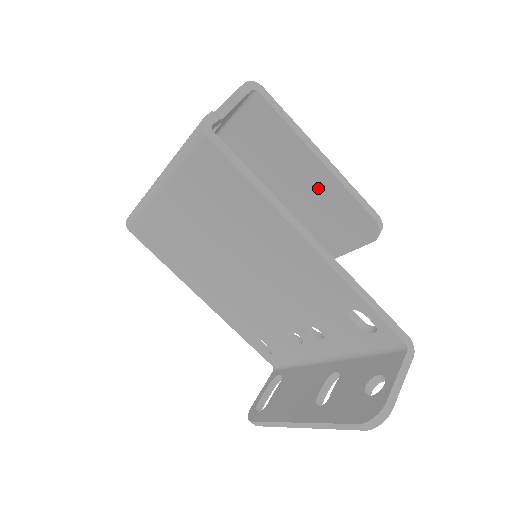
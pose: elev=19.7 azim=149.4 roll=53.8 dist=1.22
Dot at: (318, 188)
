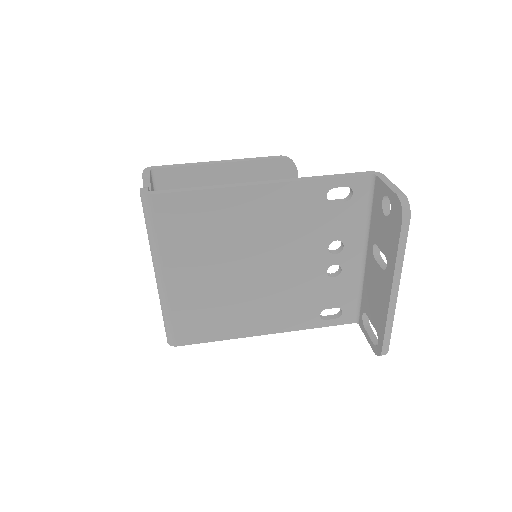
Dot at: (239, 181)
